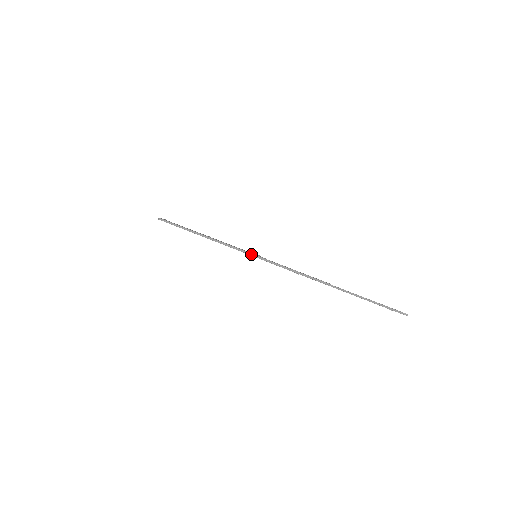
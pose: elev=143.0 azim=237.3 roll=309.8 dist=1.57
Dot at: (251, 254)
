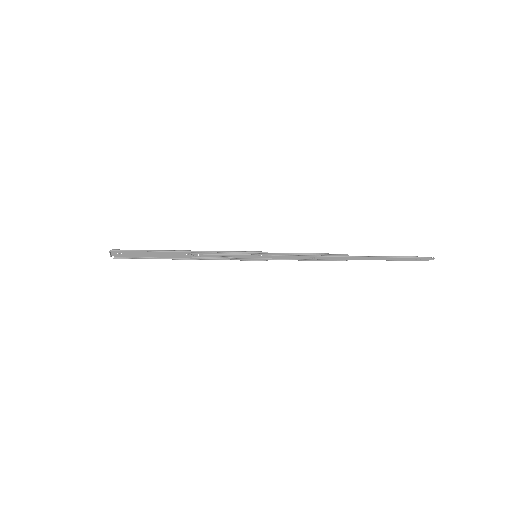
Dot at: (252, 251)
